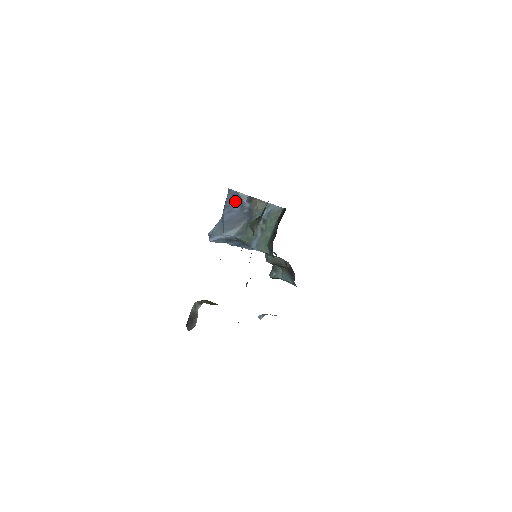
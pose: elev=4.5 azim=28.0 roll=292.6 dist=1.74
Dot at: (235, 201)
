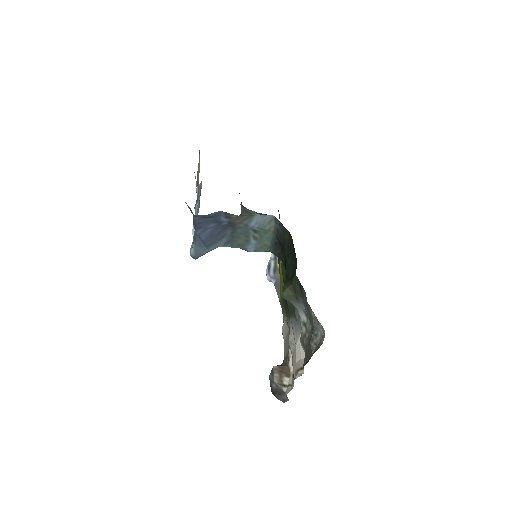
Dot at: (207, 221)
